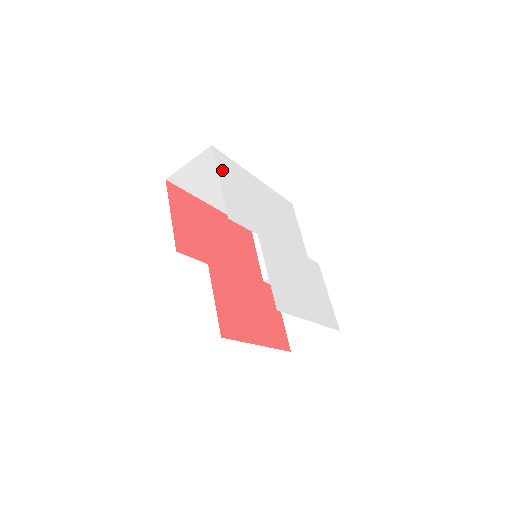
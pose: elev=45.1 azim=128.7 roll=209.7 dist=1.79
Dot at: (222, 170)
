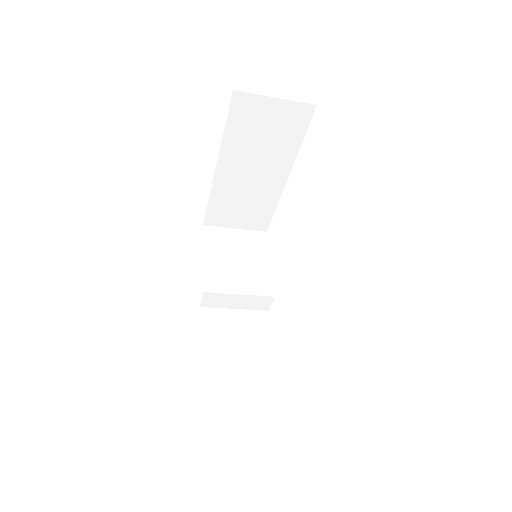
Dot at: occluded
